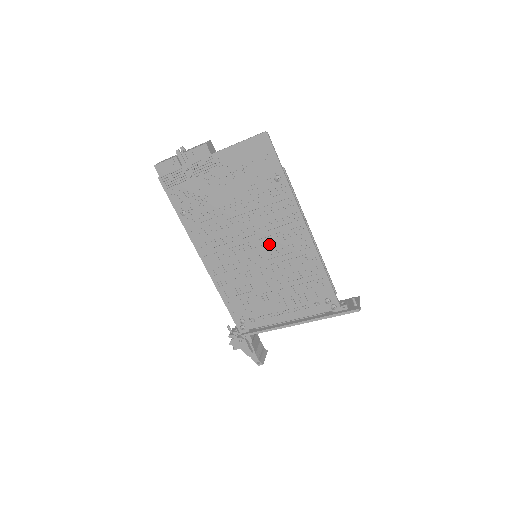
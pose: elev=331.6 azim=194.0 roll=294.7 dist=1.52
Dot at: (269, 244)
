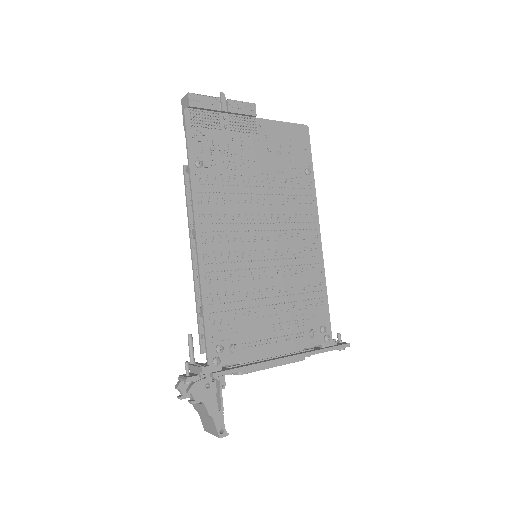
Dot at: (282, 240)
